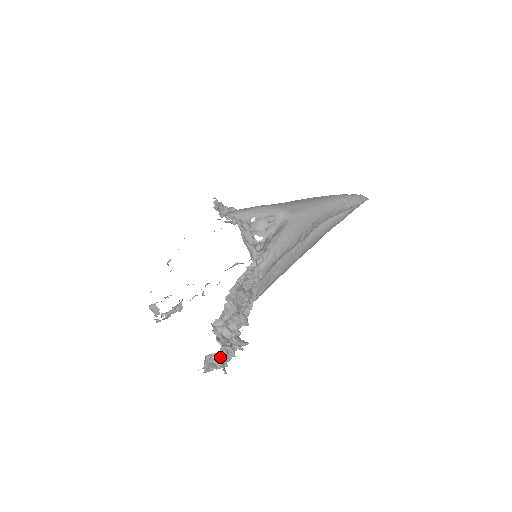
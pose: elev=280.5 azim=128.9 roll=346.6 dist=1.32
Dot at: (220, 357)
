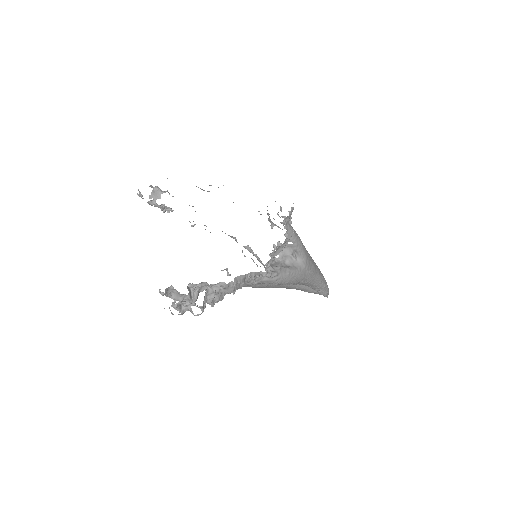
Dot at: (191, 309)
